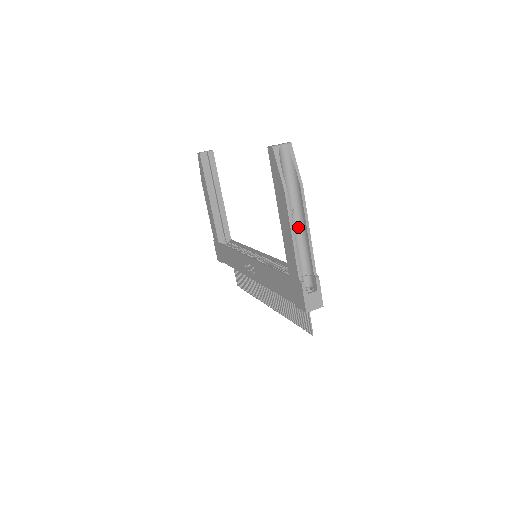
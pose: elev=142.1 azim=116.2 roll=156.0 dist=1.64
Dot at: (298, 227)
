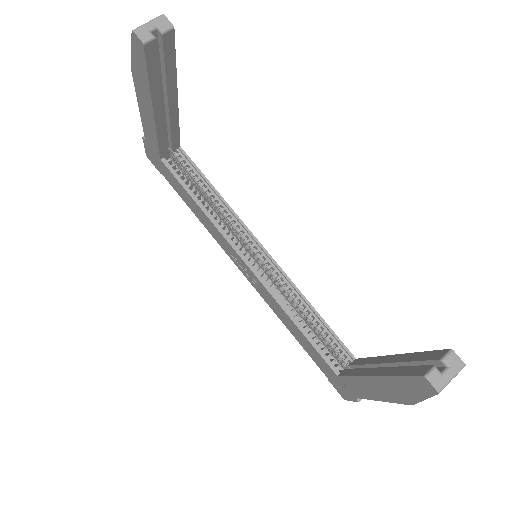
Dot at: occluded
